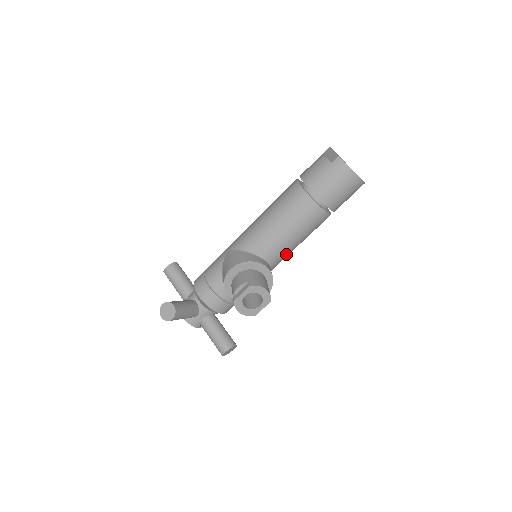
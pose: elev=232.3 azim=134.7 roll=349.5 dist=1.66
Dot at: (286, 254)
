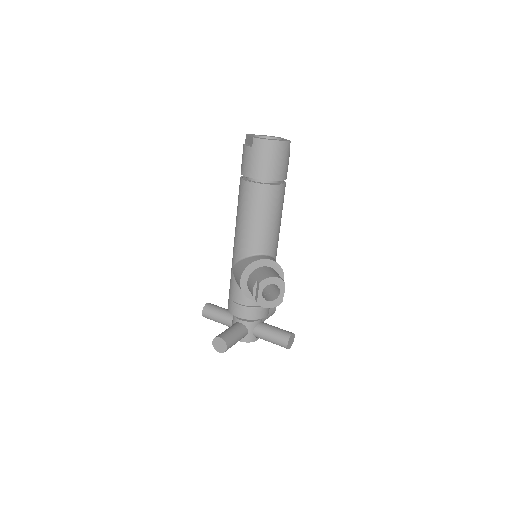
Dot at: (275, 238)
